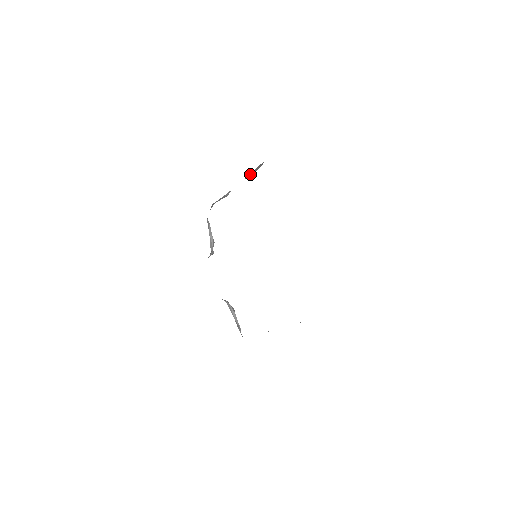
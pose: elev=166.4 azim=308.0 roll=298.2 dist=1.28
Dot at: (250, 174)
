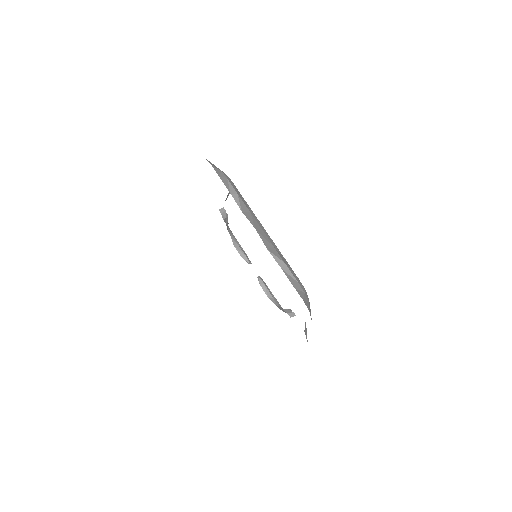
Dot at: occluded
